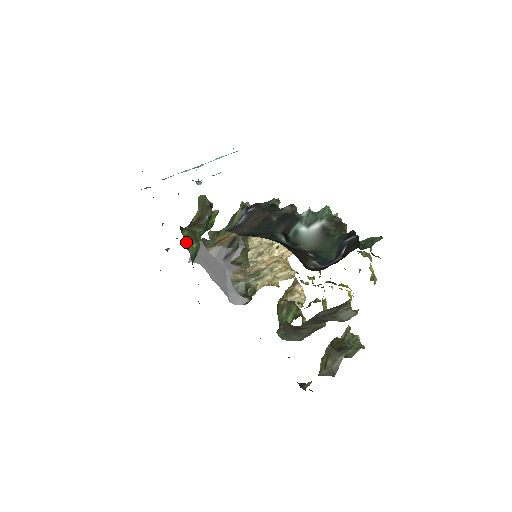
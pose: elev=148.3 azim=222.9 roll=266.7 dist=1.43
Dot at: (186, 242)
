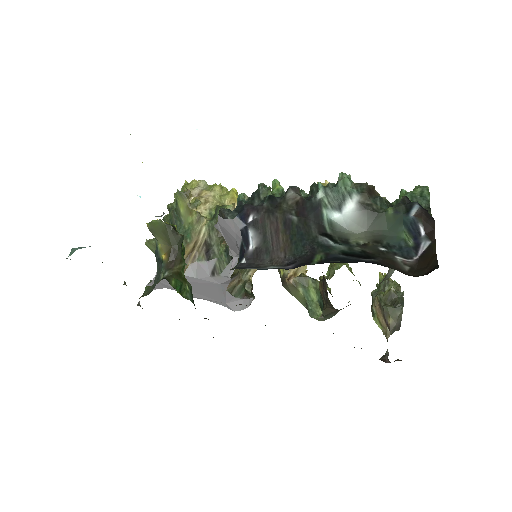
Dot at: (179, 291)
